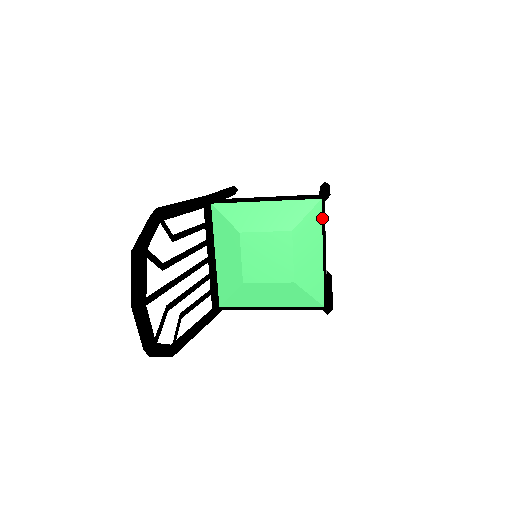
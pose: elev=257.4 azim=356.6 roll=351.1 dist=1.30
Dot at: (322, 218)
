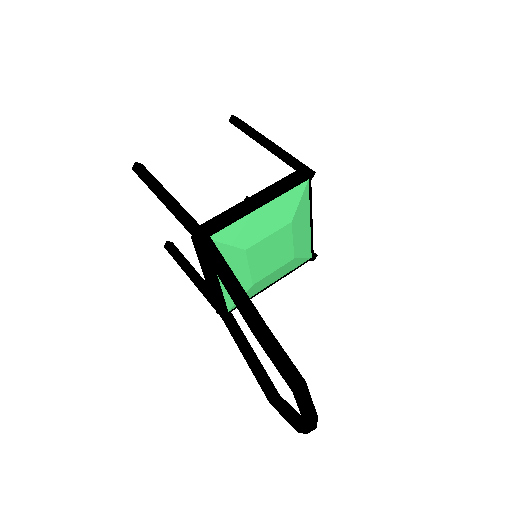
Dot at: (309, 195)
